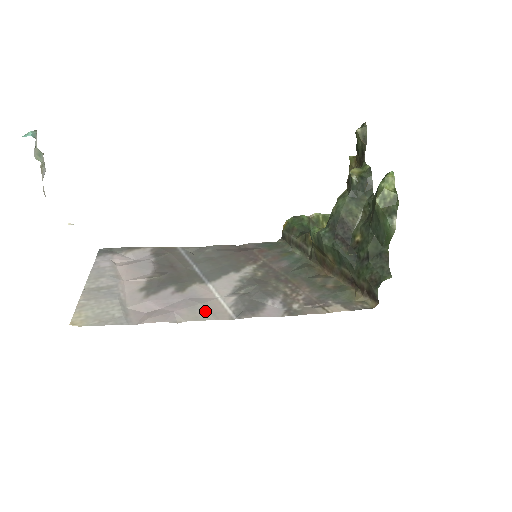
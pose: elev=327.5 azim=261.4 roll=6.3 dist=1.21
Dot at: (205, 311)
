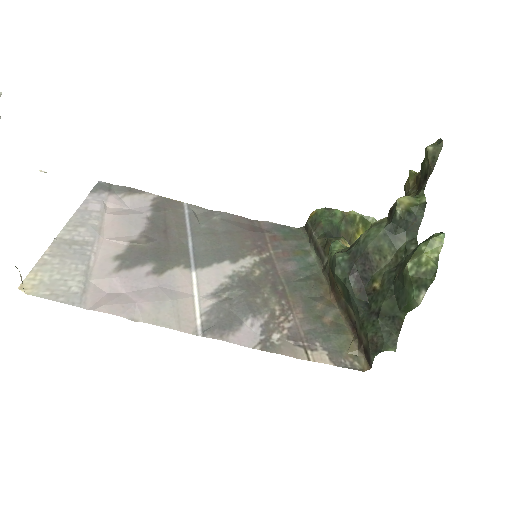
Dot at: (171, 313)
